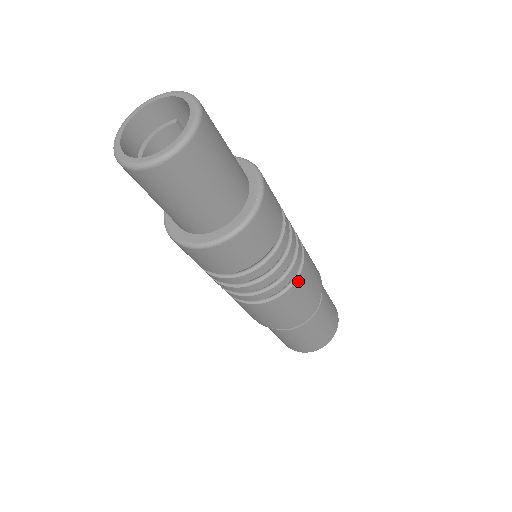
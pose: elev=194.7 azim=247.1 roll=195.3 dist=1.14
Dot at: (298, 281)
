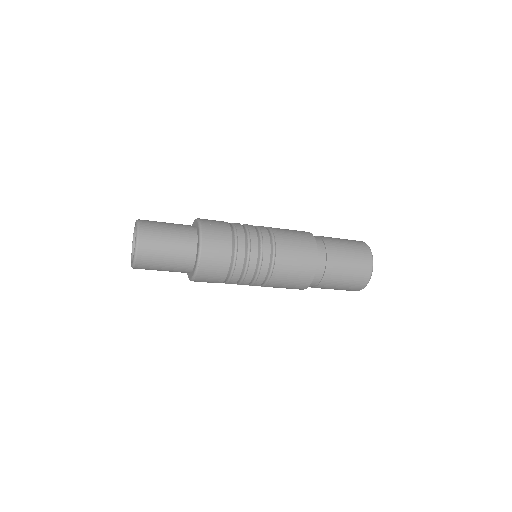
Dot at: (268, 286)
